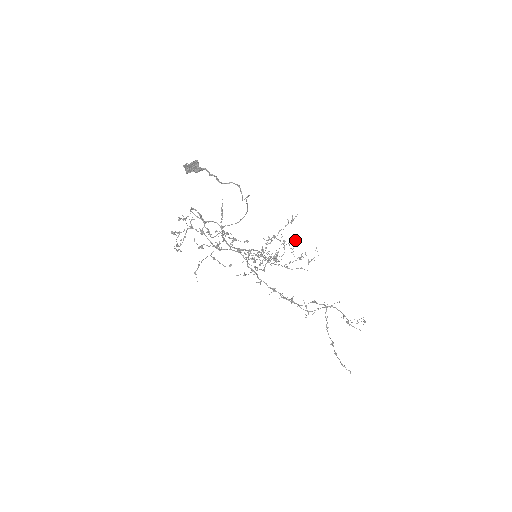
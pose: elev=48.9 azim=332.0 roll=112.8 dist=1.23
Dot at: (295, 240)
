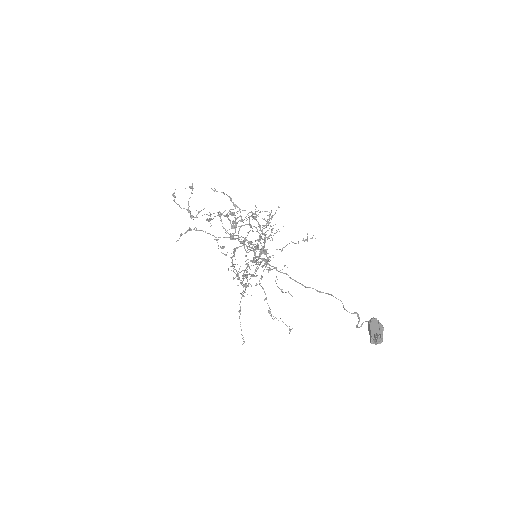
Dot at: (270, 214)
